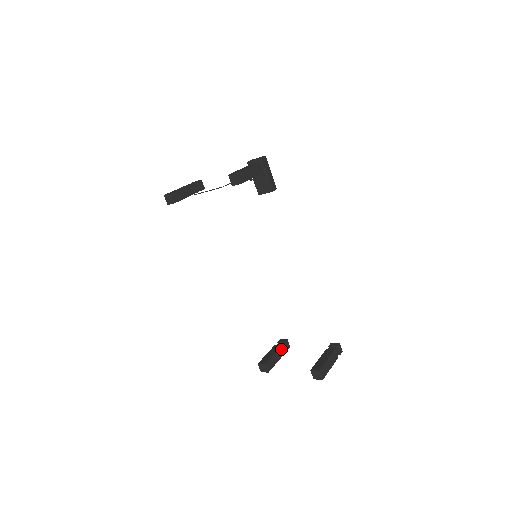
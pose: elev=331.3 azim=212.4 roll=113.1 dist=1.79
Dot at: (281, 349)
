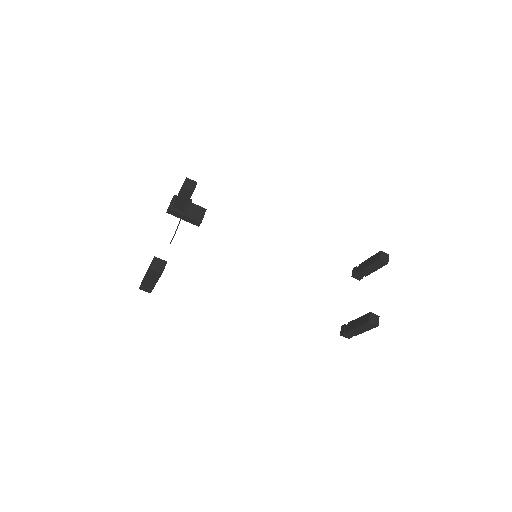
Dot at: occluded
